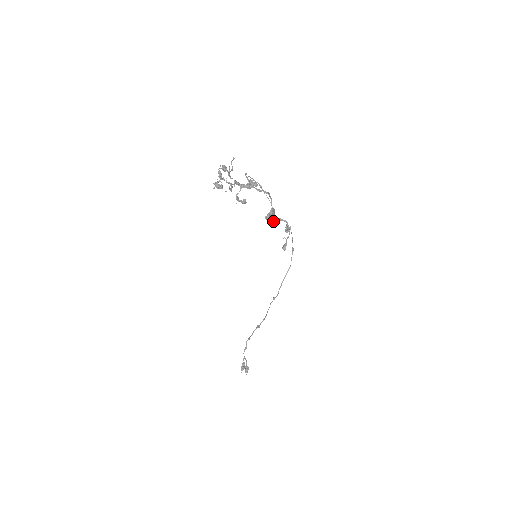
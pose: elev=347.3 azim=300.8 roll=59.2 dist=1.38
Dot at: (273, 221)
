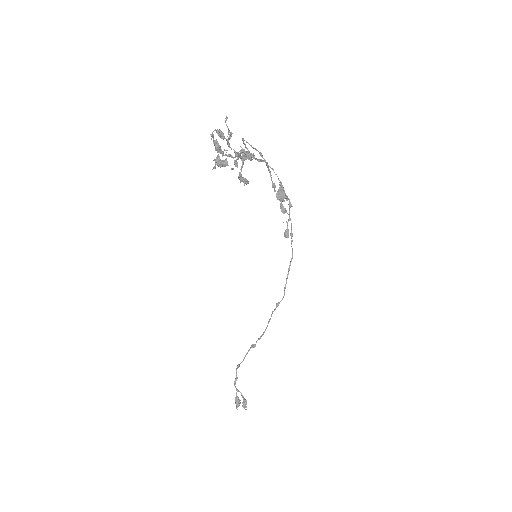
Dot at: (287, 199)
